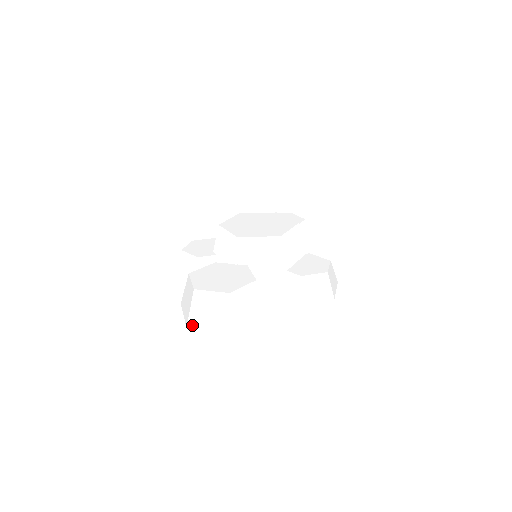
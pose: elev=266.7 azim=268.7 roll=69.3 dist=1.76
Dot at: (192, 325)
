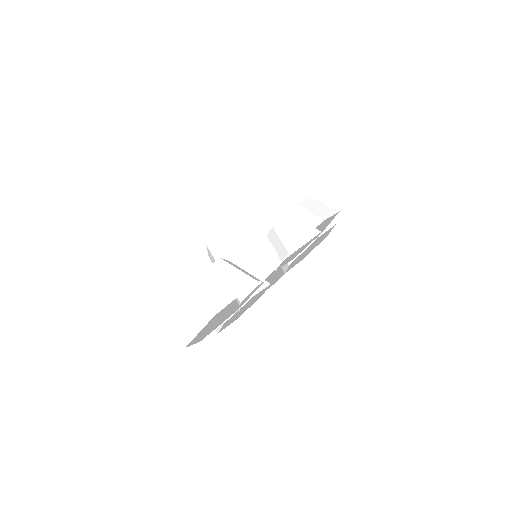
Dot at: (186, 341)
